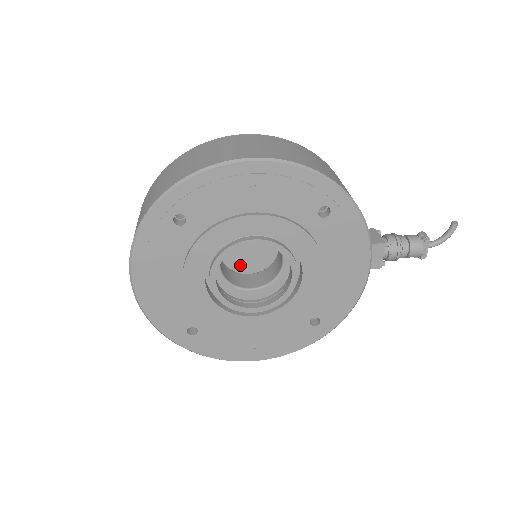
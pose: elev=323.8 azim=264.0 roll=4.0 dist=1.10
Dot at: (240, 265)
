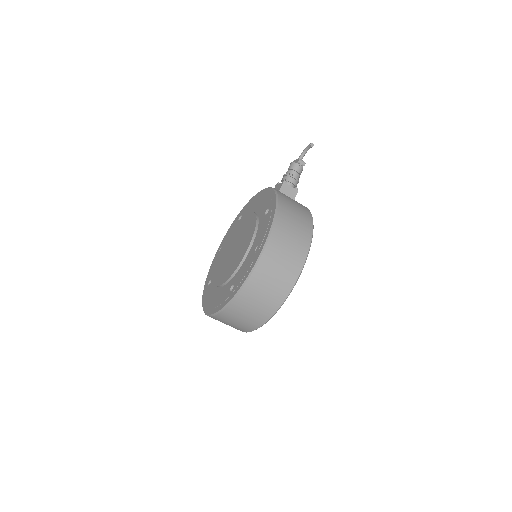
Dot at: occluded
